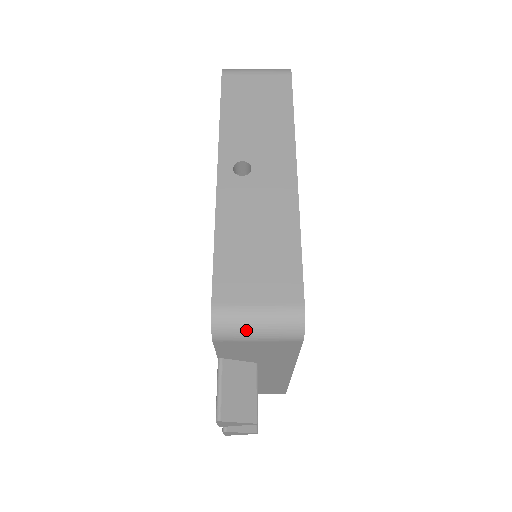
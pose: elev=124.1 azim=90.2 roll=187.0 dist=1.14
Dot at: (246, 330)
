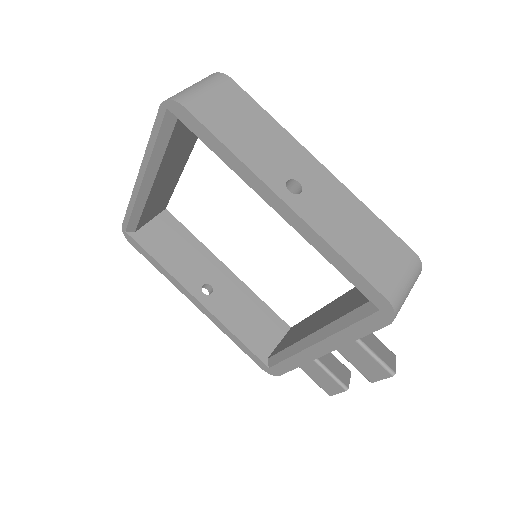
Dot at: occluded
